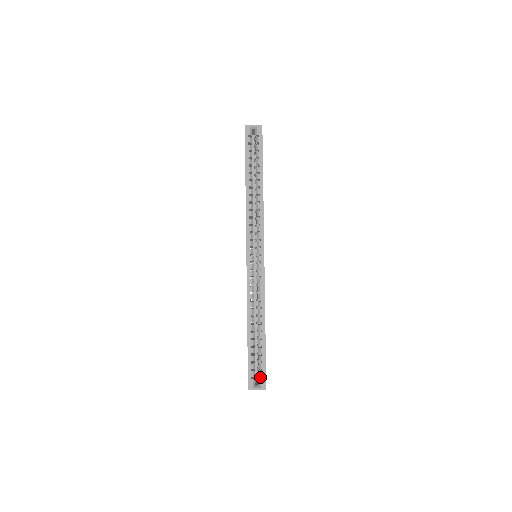
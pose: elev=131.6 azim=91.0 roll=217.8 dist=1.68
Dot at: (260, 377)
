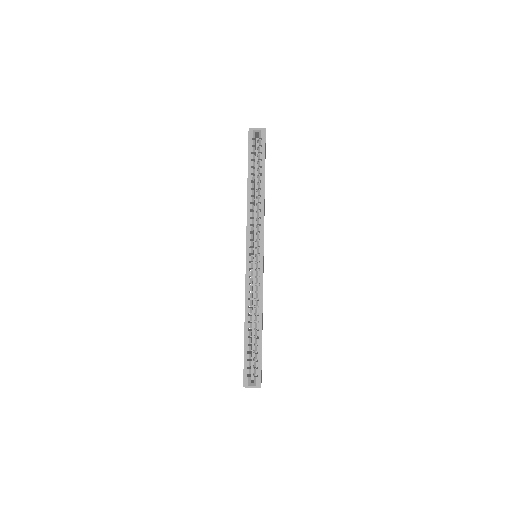
Dot at: (255, 375)
